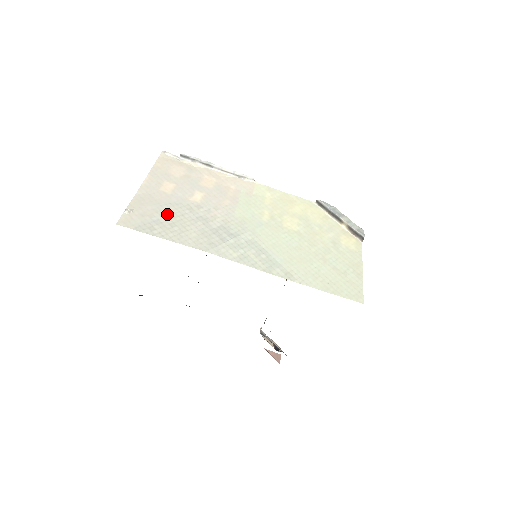
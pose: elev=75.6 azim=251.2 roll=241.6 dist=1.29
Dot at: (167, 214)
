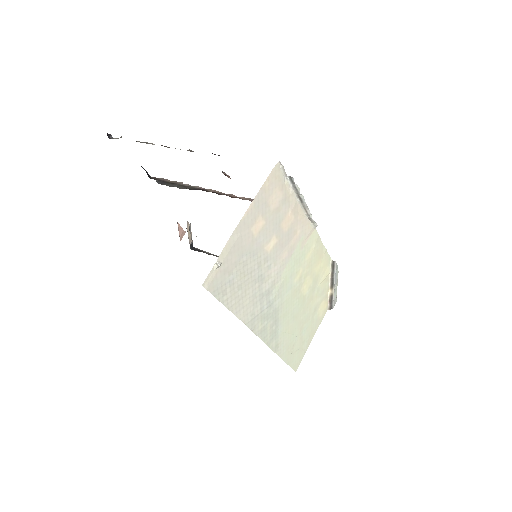
Dot at: (242, 271)
